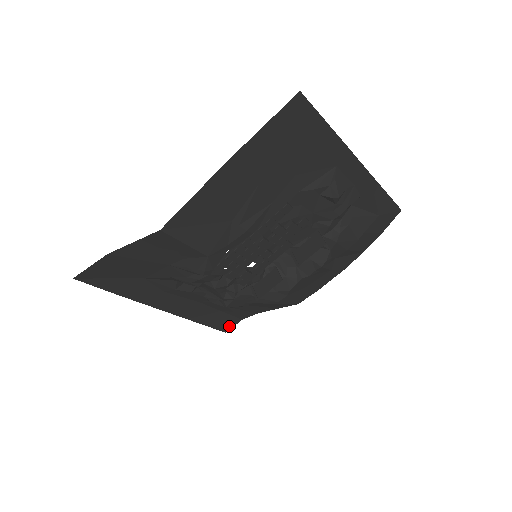
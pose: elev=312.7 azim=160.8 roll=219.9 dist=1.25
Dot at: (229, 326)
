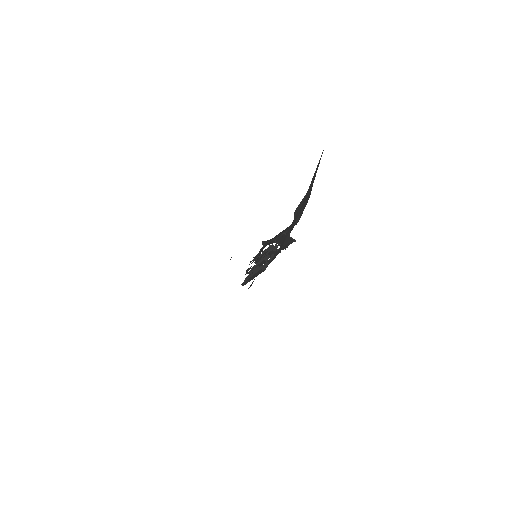
Dot at: occluded
